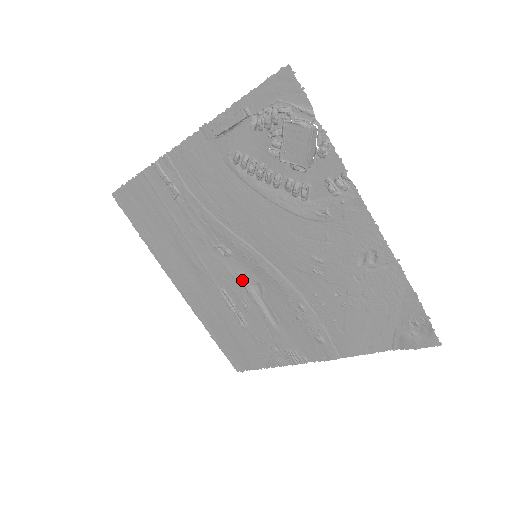
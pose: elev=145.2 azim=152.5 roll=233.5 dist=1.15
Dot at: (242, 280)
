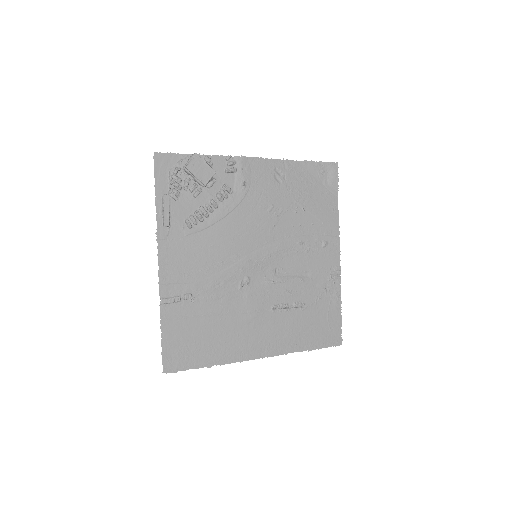
Dot at: (270, 282)
